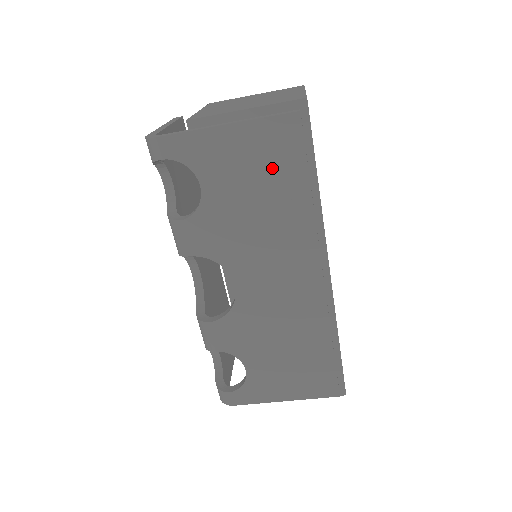
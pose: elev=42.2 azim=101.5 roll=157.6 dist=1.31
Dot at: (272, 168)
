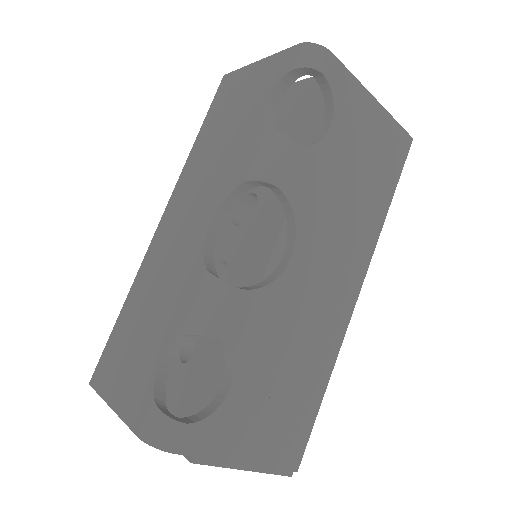
Dot at: (380, 163)
